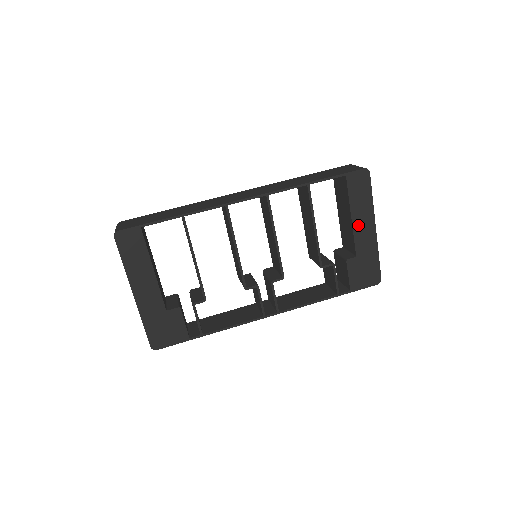
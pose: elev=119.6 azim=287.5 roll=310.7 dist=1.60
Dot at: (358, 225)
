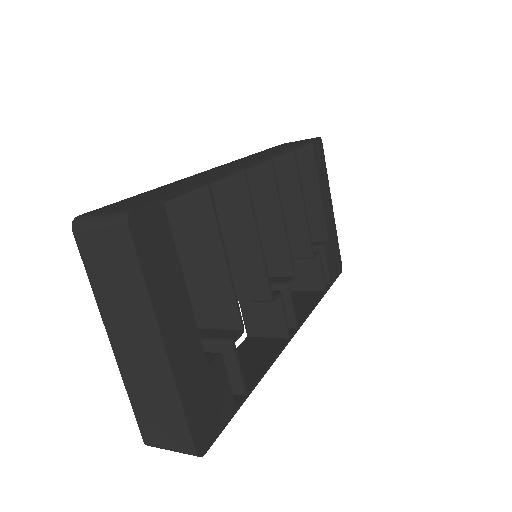
Dot at: (324, 203)
